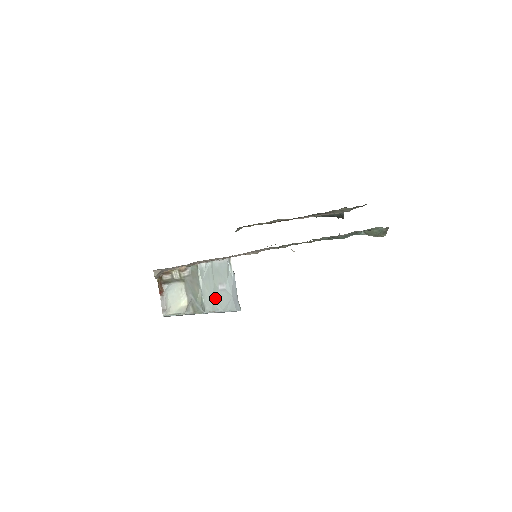
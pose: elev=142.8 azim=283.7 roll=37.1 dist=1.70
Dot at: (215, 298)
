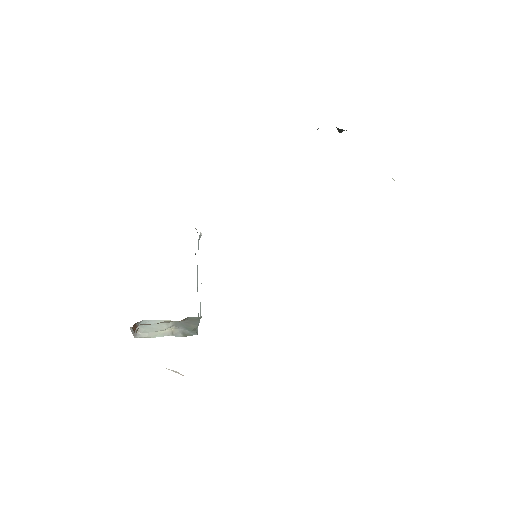
Dot at: occluded
